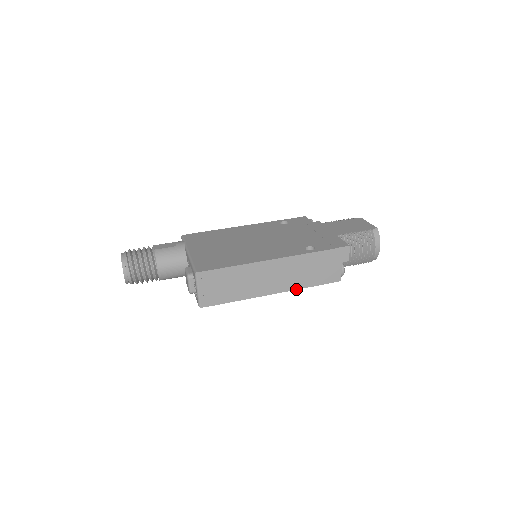
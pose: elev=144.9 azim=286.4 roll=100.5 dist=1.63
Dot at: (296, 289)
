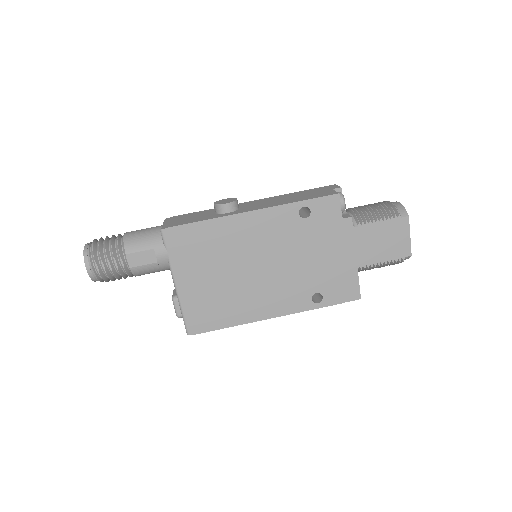
Dot at: occluded
